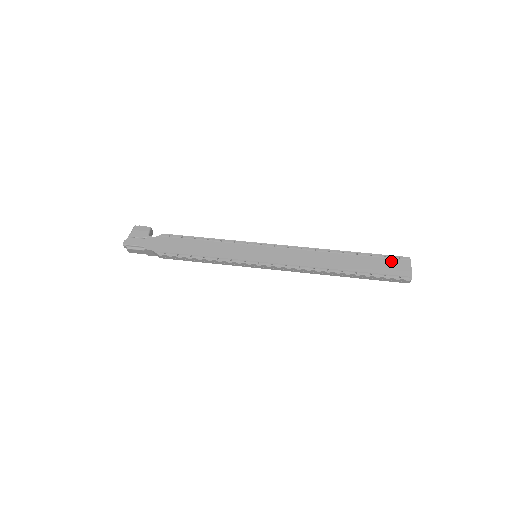
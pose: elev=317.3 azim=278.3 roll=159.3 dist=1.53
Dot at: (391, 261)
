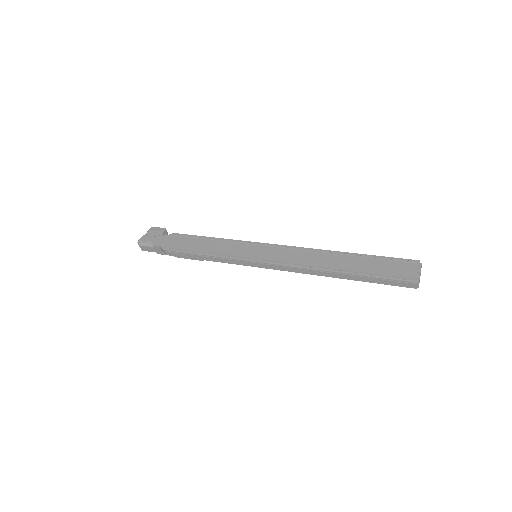
Dot at: (397, 263)
